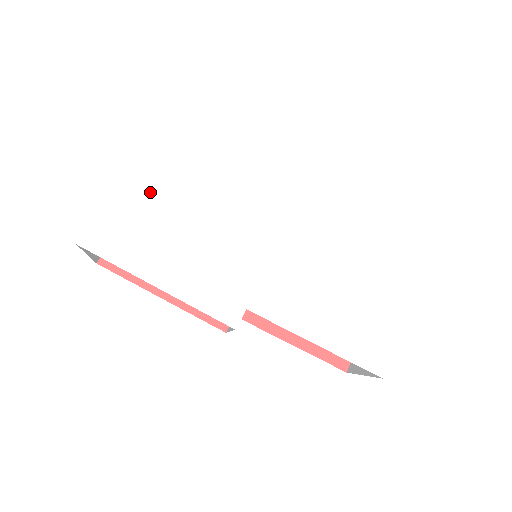
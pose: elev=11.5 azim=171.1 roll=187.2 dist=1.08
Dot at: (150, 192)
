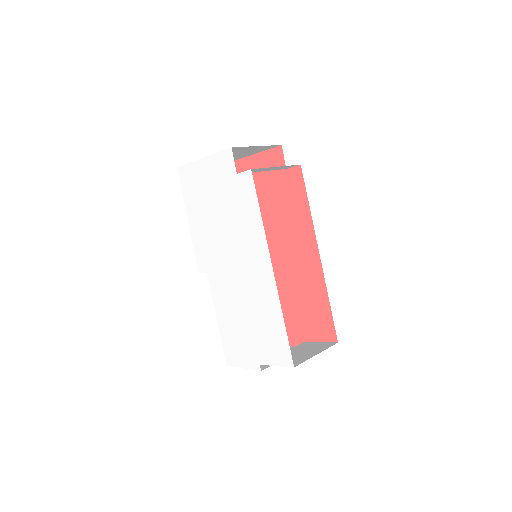
Dot at: (212, 179)
